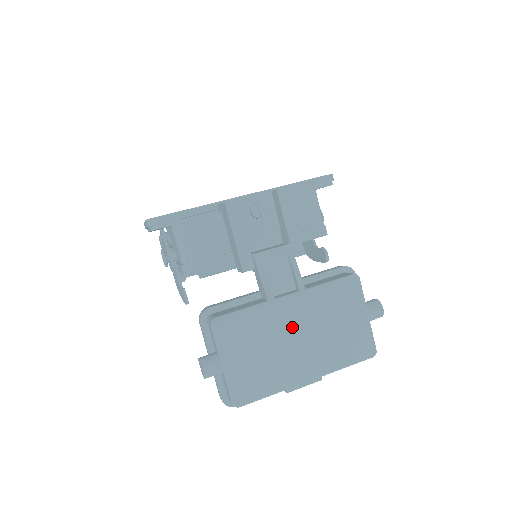
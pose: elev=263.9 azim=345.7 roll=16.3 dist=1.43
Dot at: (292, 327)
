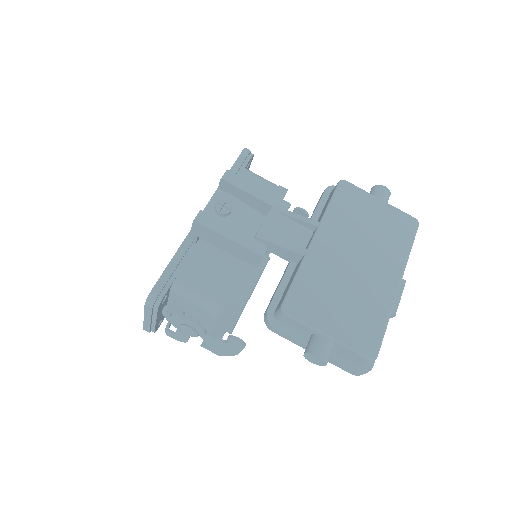
Dot at: (343, 257)
